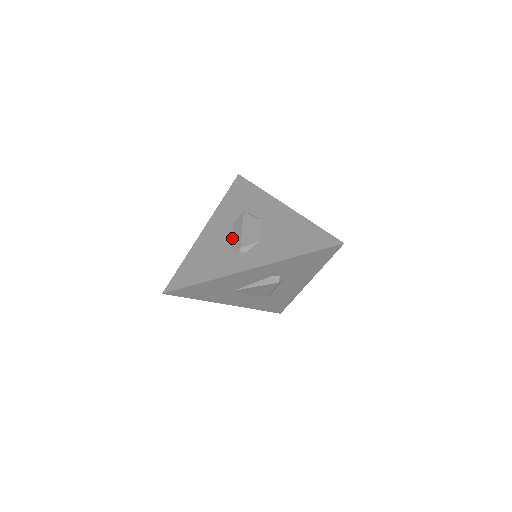
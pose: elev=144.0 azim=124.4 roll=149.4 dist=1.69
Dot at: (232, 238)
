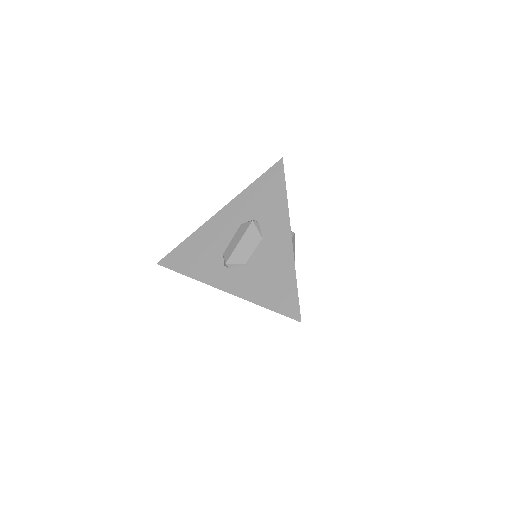
Dot at: (230, 243)
